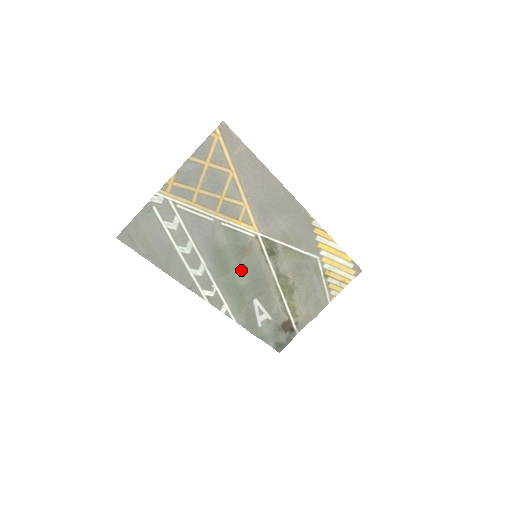
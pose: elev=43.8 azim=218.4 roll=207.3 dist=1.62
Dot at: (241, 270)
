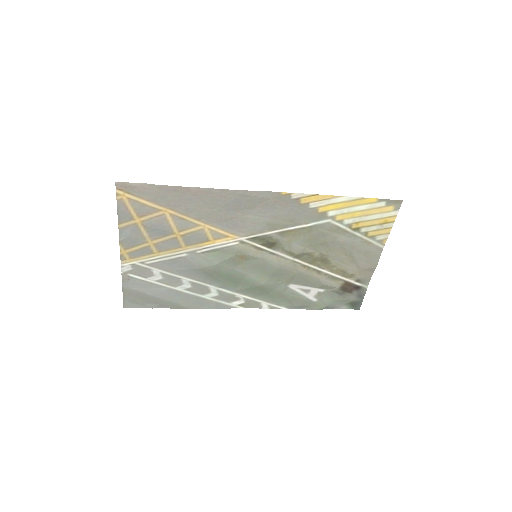
Dot at: (251, 274)
